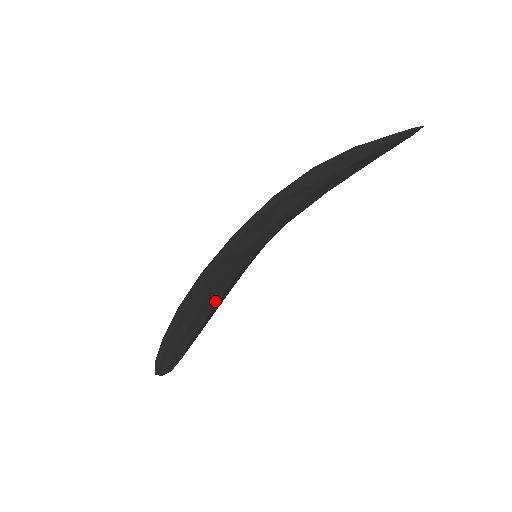
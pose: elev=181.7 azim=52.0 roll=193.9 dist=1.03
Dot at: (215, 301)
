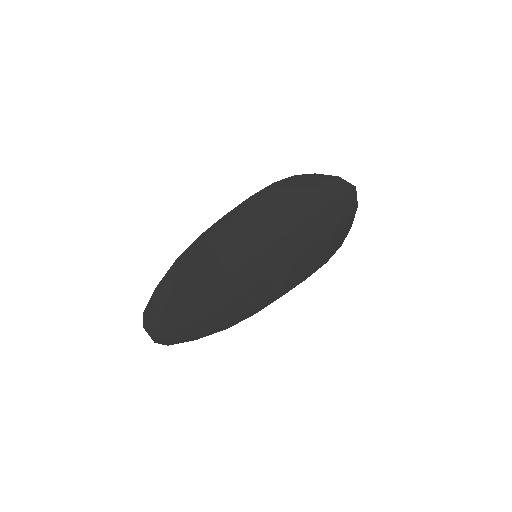
Dot at: (217, 279)
